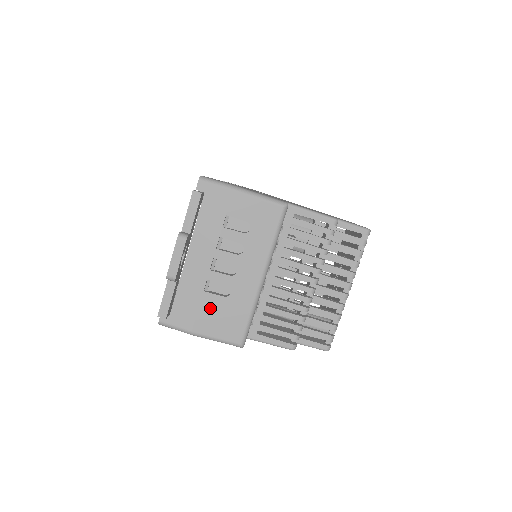
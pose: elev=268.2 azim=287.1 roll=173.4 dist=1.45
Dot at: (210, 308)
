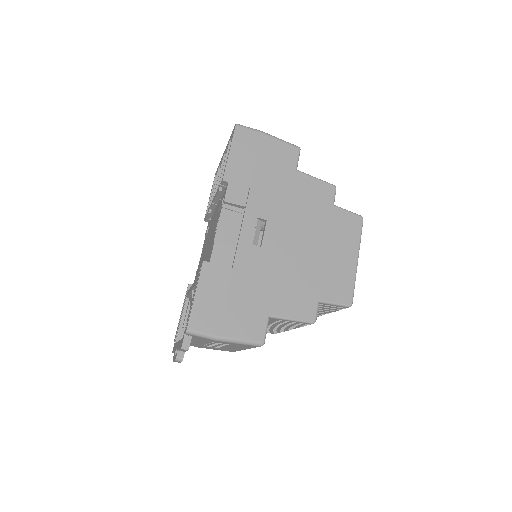
Dot at: (209, 347)
